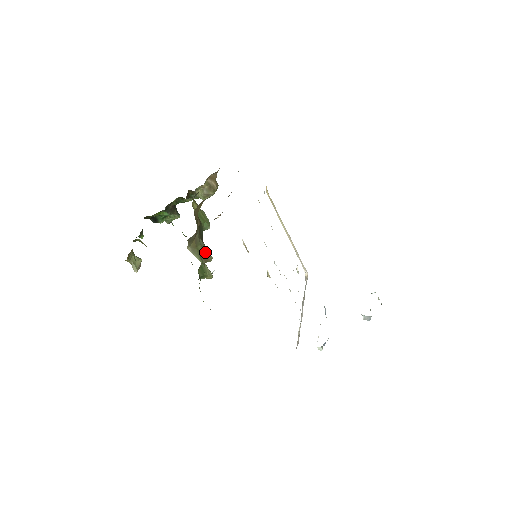
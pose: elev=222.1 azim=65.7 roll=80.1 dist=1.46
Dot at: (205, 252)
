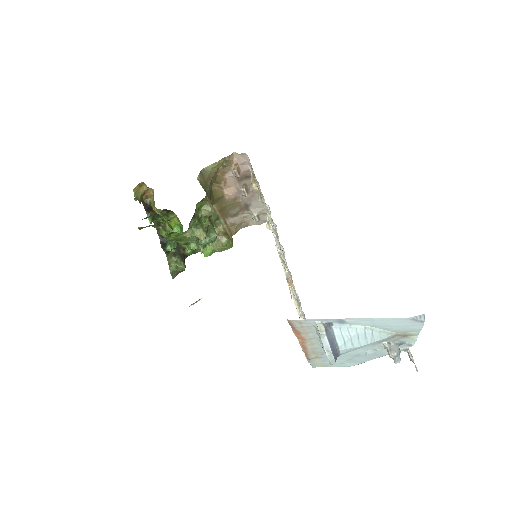
Dot at: occluded
